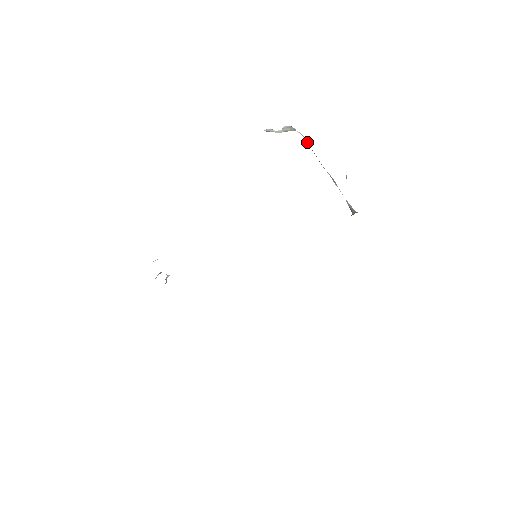
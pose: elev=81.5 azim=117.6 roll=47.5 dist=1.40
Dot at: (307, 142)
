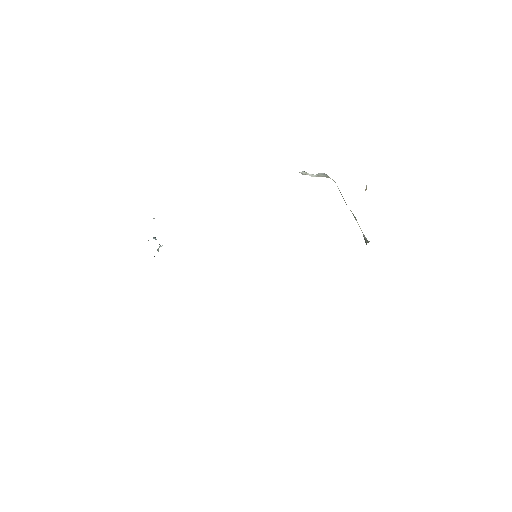
Dot at: (337, 186)
